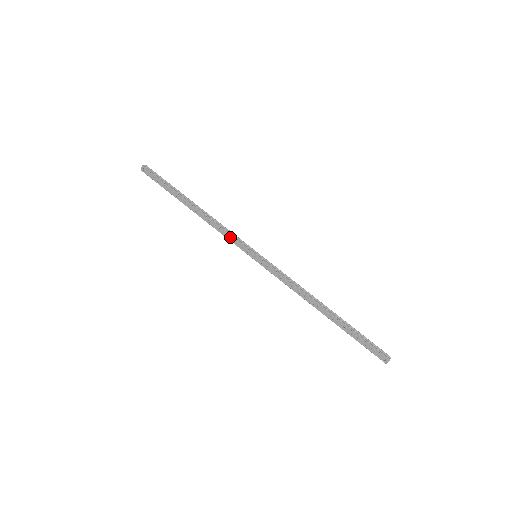
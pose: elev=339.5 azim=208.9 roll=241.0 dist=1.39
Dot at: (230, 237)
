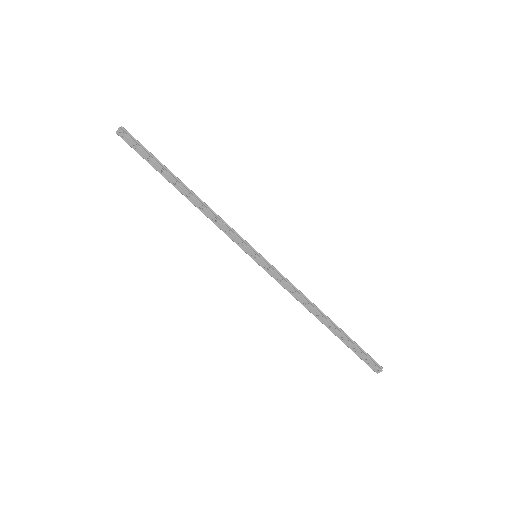
Dot at: (228, 232)
